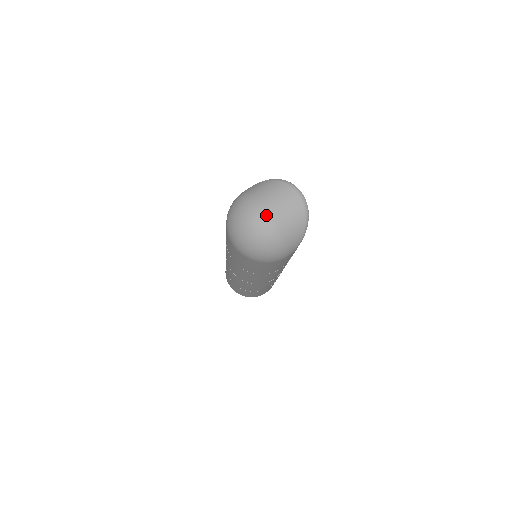
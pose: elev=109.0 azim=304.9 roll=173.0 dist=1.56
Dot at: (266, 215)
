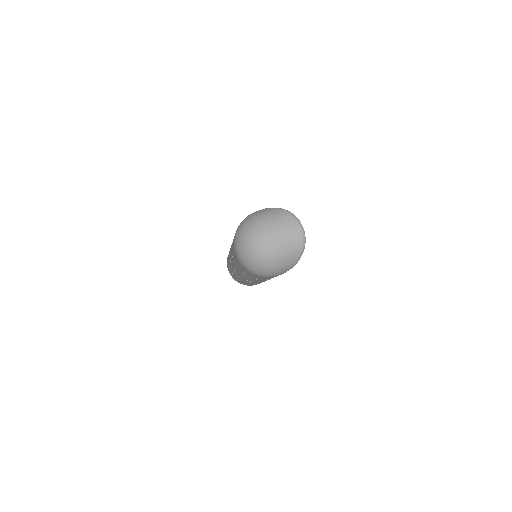
Dot at: (269, 241)
